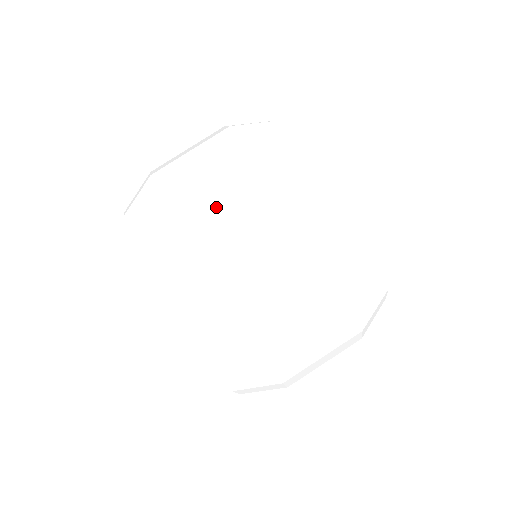
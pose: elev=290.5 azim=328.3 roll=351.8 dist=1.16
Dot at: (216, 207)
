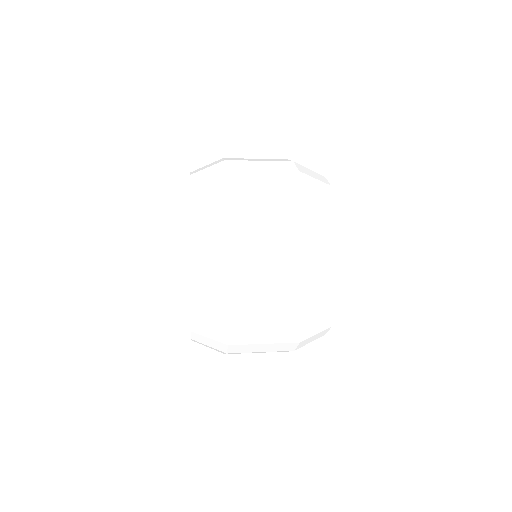
Dot at: (259, 204)
